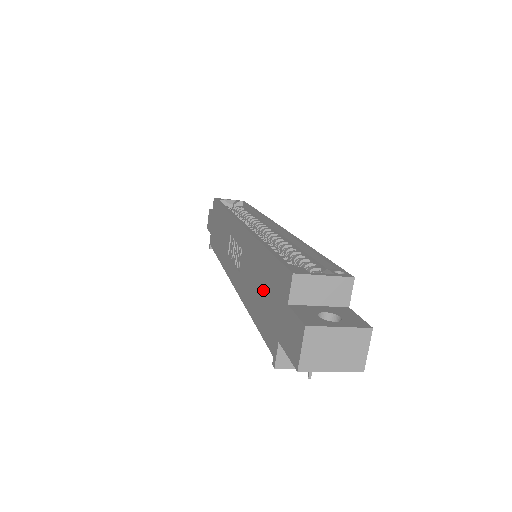
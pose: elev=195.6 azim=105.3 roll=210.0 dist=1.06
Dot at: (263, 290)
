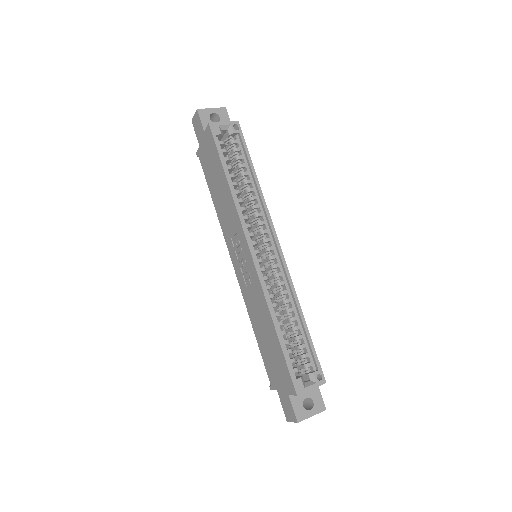
Dot at: (270, 350)
